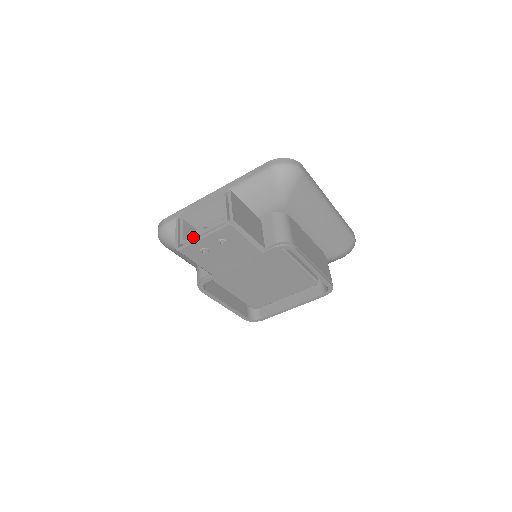
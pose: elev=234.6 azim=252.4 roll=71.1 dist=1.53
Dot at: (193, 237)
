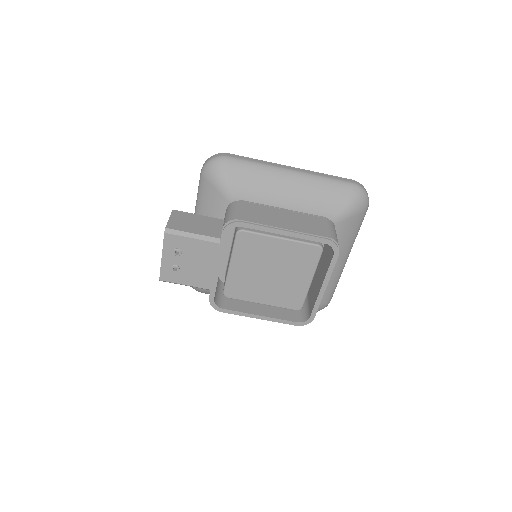
Dot at: occluded
